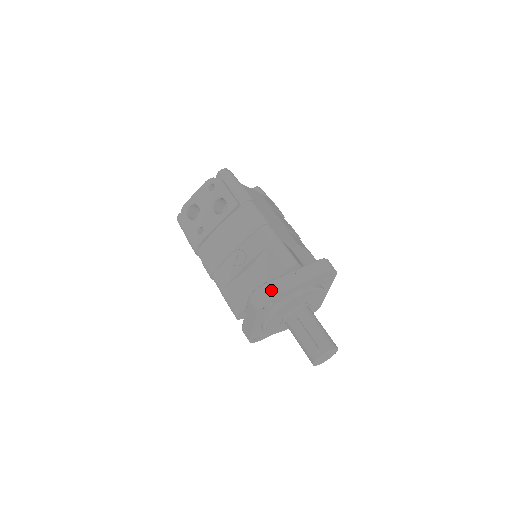
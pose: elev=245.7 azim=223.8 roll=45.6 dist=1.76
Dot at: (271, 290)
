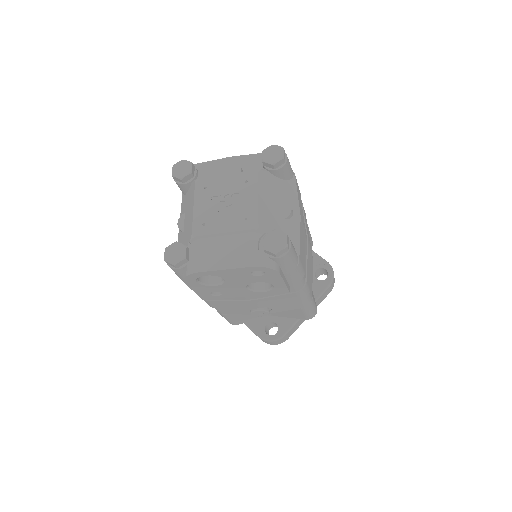
Dot at: (287, 338)
